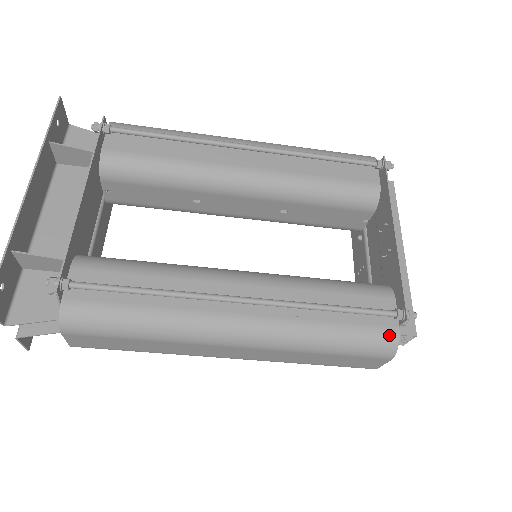
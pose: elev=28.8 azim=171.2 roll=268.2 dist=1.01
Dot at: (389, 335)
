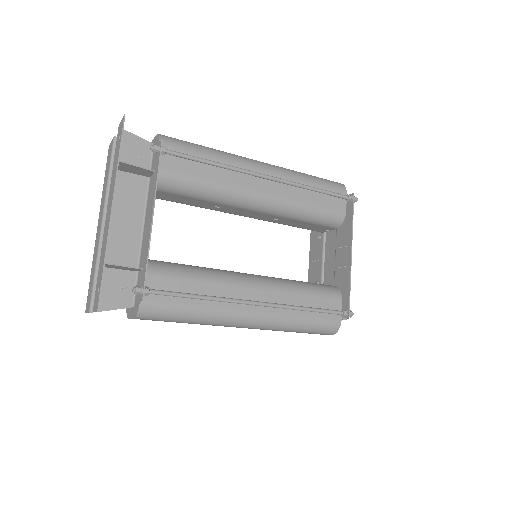
Dot at: (335, 324)
